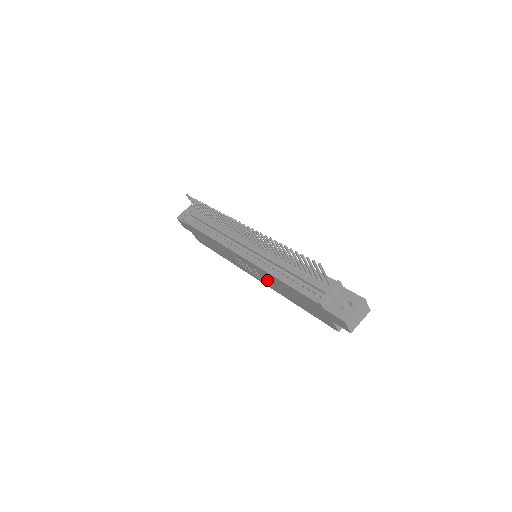
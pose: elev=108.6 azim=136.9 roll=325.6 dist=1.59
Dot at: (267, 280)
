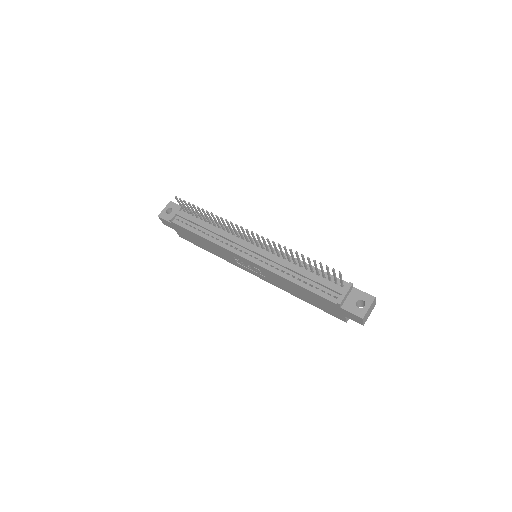
Dot at: (272, 279)
